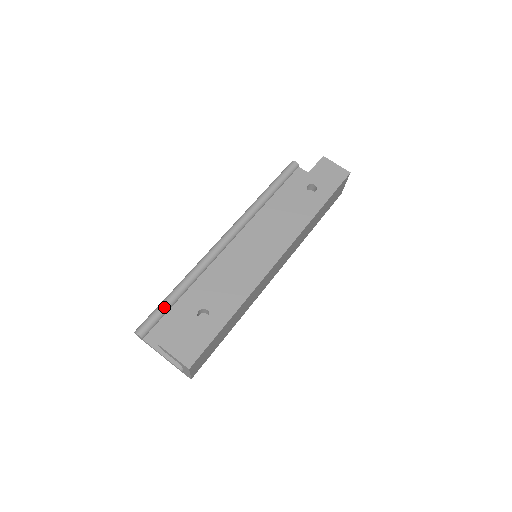
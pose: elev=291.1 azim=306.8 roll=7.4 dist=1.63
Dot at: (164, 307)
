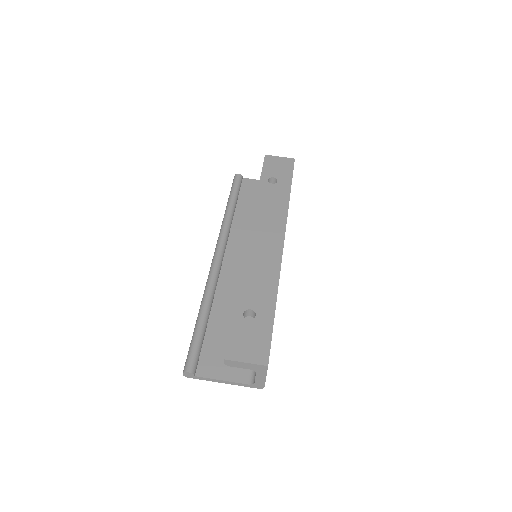
Dot at: (199, 336)
